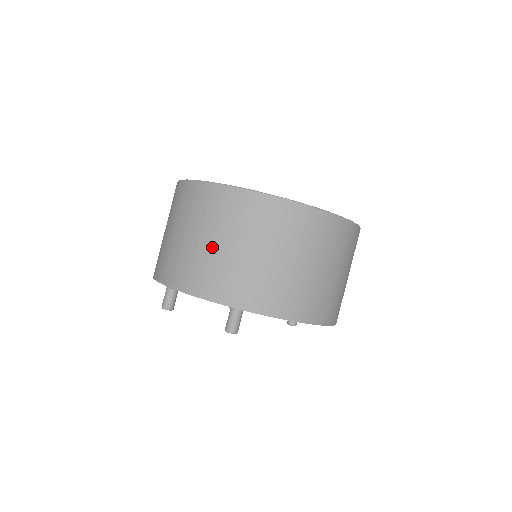
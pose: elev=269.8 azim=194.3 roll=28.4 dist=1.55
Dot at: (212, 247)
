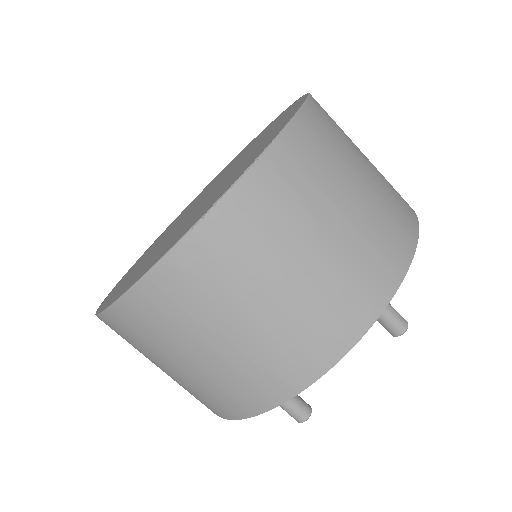
Dot at: (286, 296)
